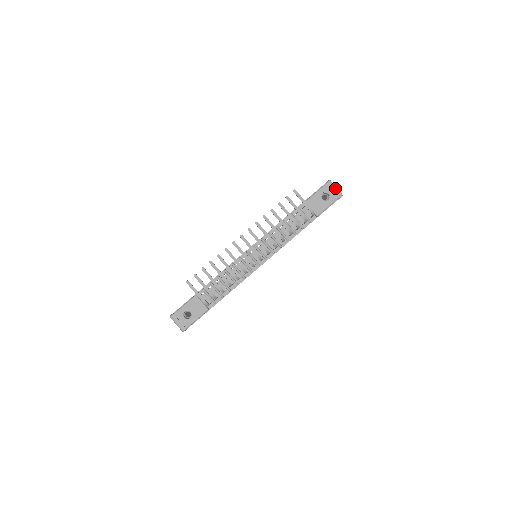
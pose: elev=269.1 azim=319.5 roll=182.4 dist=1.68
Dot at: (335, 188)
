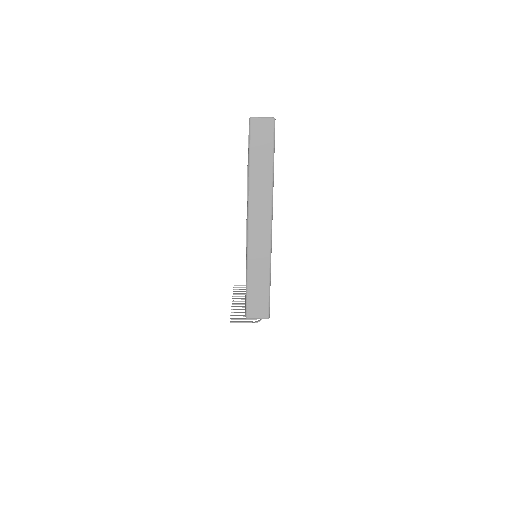
Dot at: occluded
